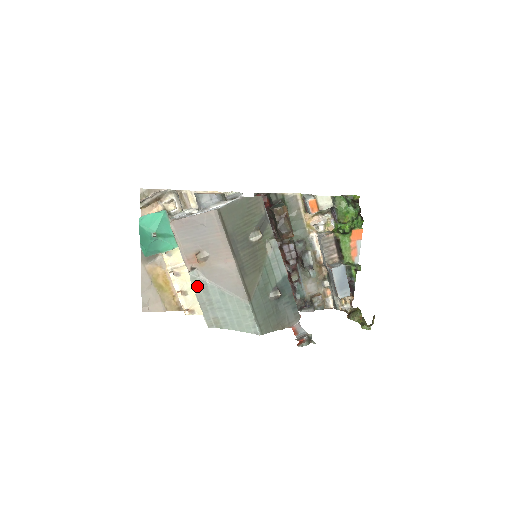
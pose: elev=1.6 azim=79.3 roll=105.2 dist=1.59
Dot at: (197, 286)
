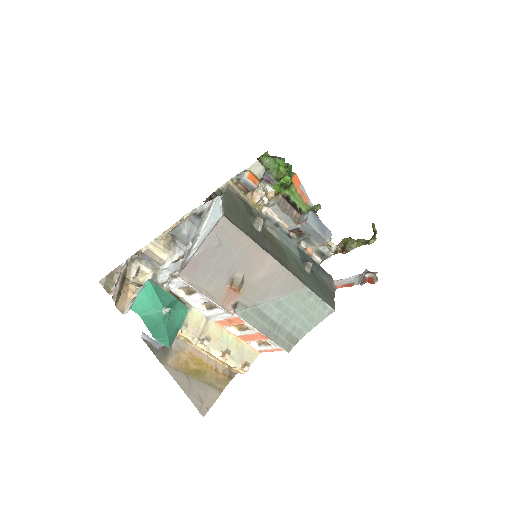
Dot at: (252, 319)
